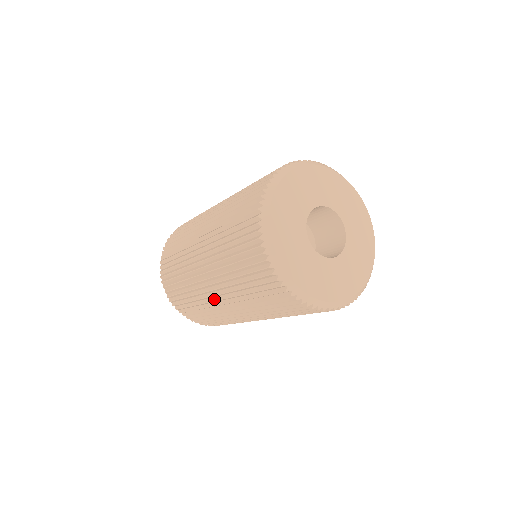
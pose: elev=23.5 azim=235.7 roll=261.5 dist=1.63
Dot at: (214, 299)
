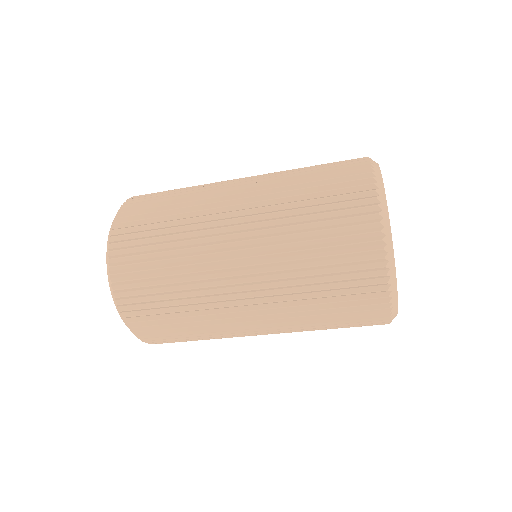
Dot at: occluded
